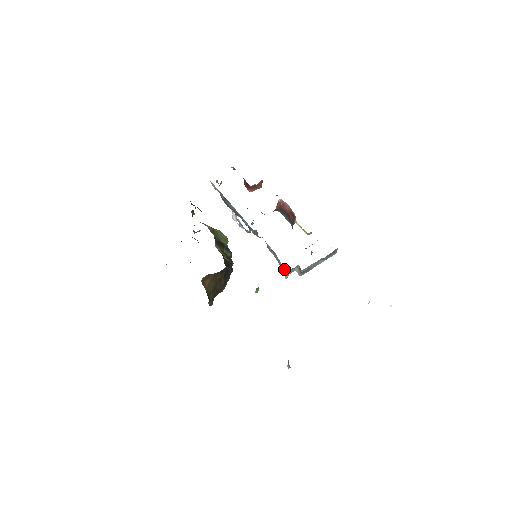
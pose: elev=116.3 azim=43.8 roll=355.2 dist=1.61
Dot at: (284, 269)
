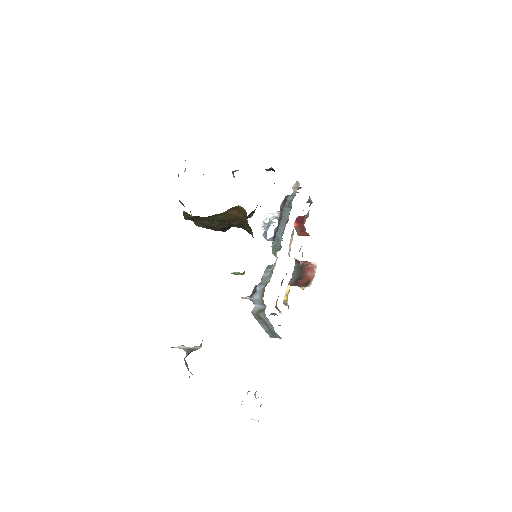
Dot at: (258, 293)
